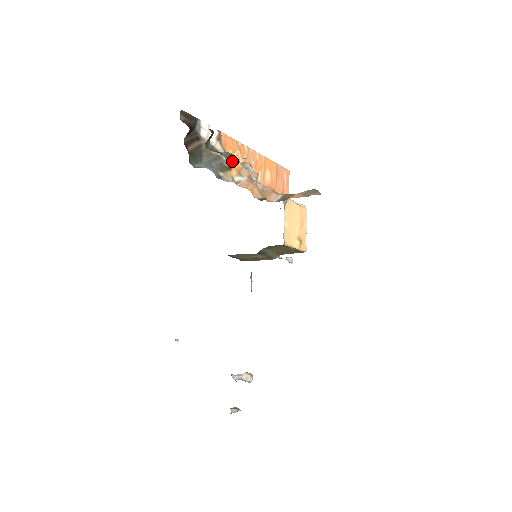
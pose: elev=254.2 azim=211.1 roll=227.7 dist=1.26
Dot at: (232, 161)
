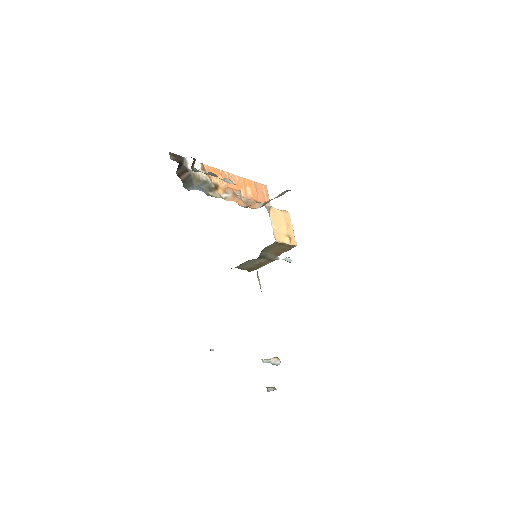
Dot at: (217, 184)
